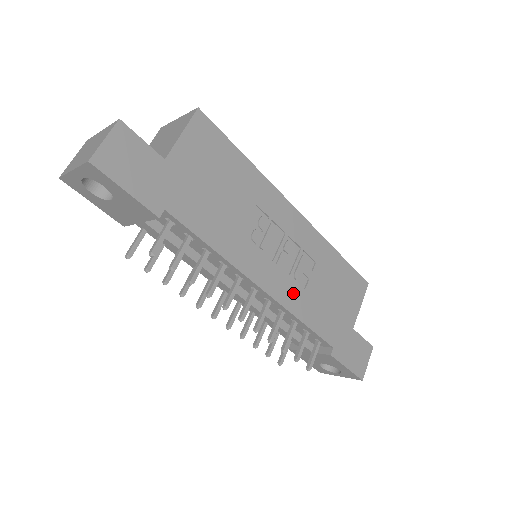
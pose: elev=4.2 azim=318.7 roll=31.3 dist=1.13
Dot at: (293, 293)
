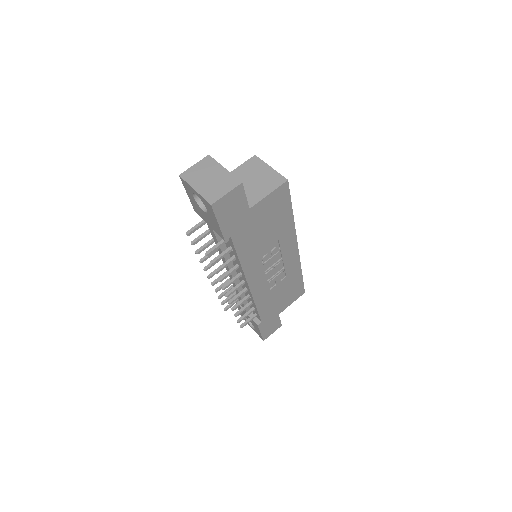
Dot at: (263, 291)
